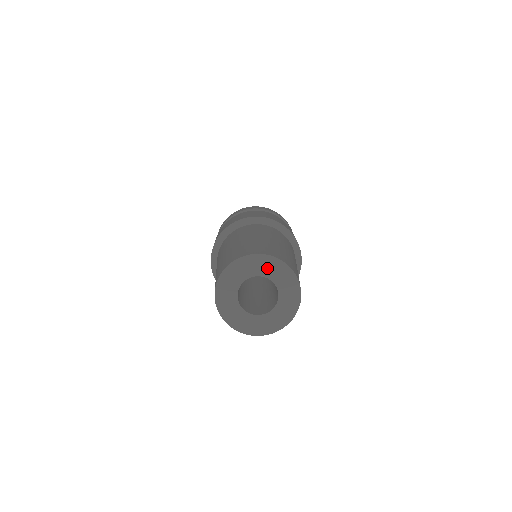
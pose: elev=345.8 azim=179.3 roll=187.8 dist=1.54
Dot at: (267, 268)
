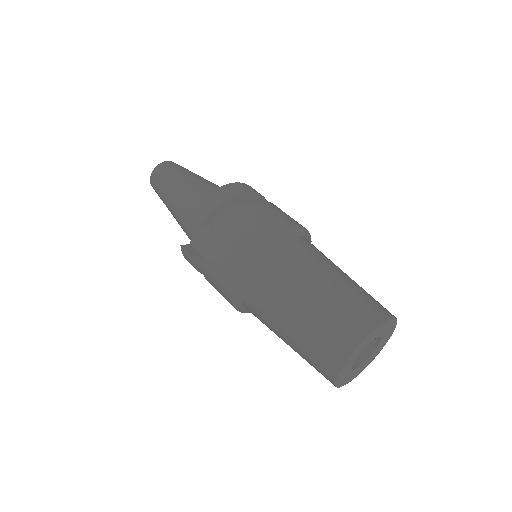
Dot at: (387, 328)
